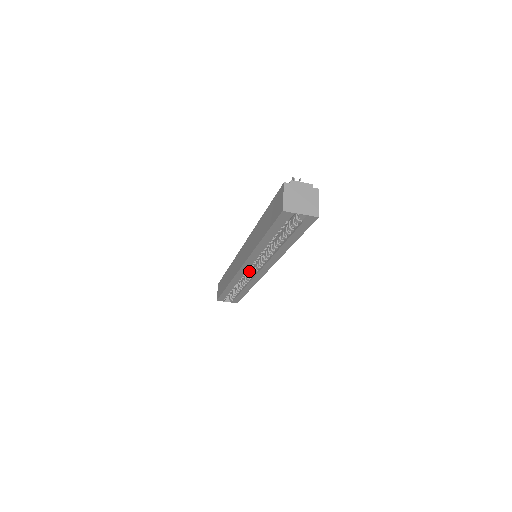
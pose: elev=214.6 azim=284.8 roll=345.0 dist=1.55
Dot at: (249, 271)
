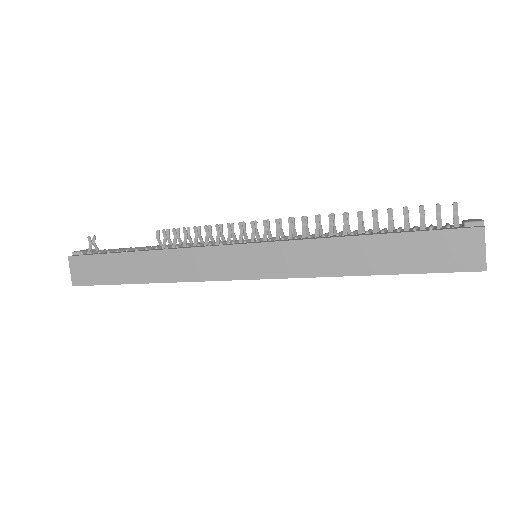
Dot at: occluded
